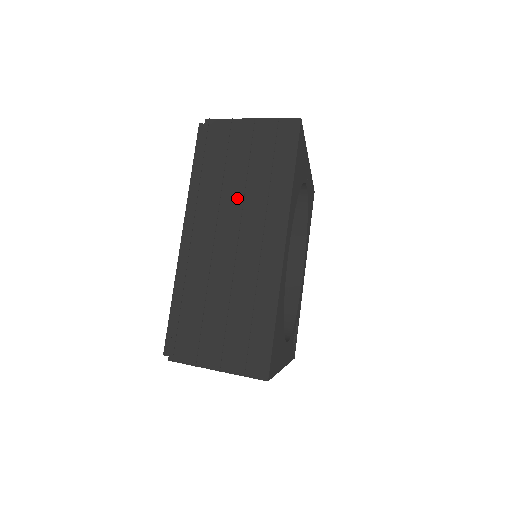
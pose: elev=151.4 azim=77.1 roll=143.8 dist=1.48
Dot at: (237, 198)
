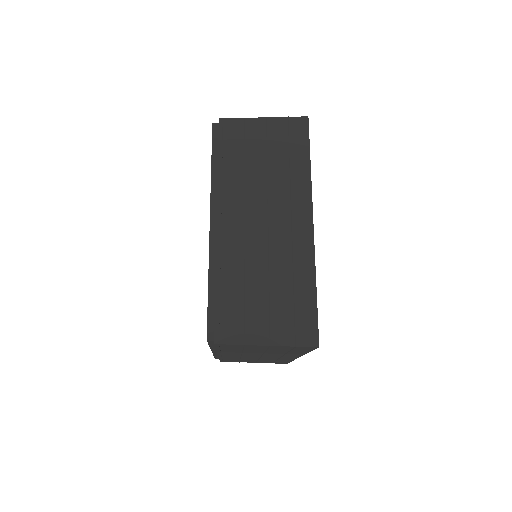
Dot at: (261, 185)
